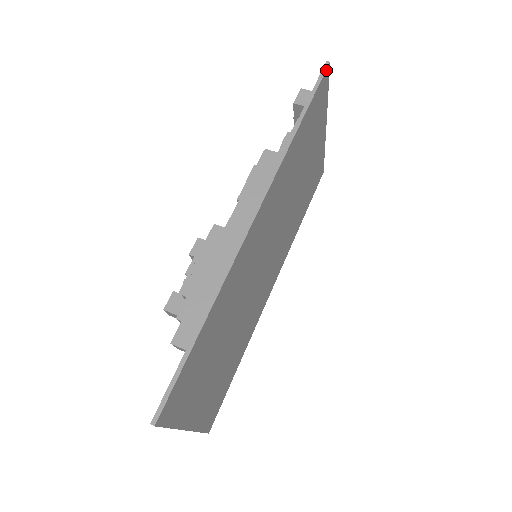
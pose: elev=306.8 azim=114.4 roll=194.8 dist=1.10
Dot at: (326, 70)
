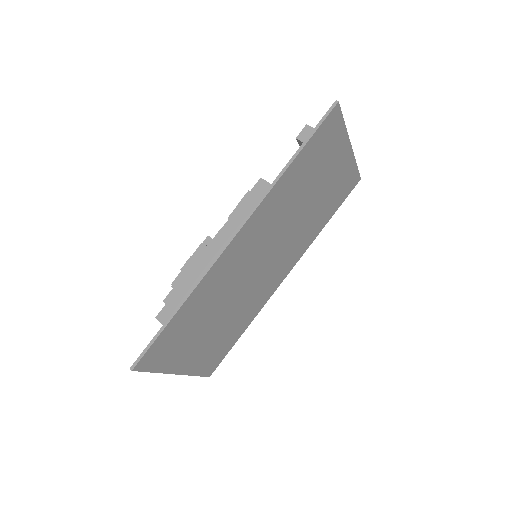
Dot at: (333, 109)
